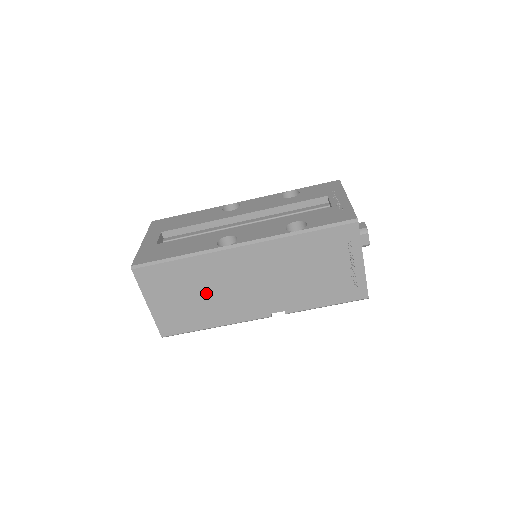
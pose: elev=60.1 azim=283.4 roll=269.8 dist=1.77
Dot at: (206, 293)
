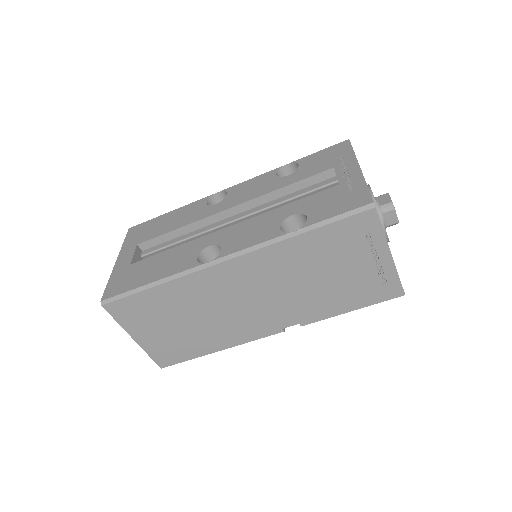
Dot at: (198, 318)
